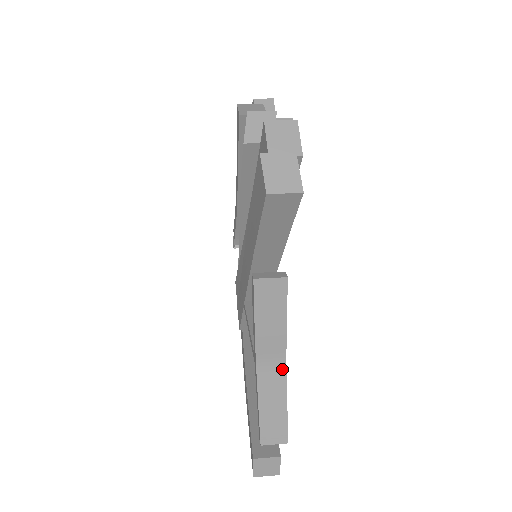
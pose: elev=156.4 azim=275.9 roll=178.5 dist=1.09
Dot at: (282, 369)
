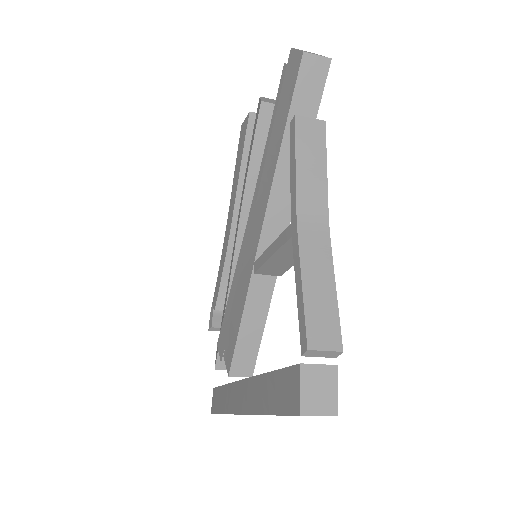
Dot at: (325, 235)
